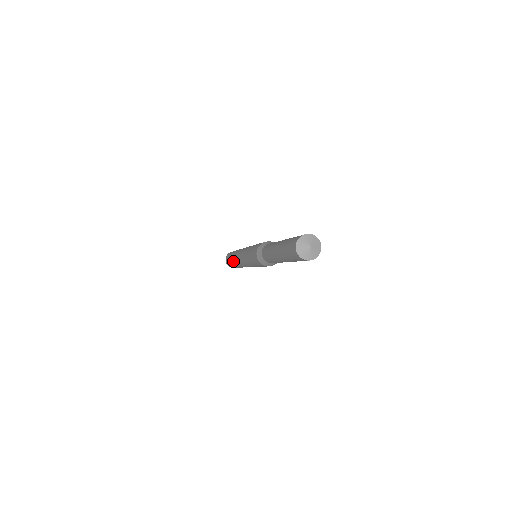
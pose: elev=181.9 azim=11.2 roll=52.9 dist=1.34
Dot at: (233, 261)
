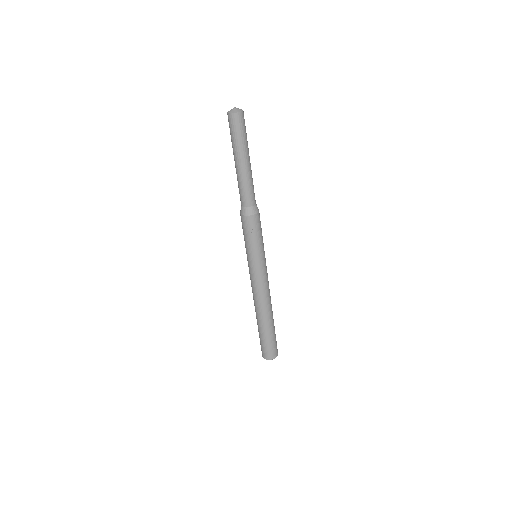
Dot at: occluded
